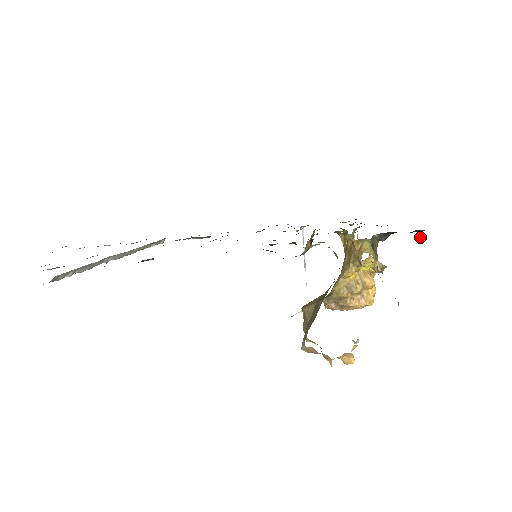
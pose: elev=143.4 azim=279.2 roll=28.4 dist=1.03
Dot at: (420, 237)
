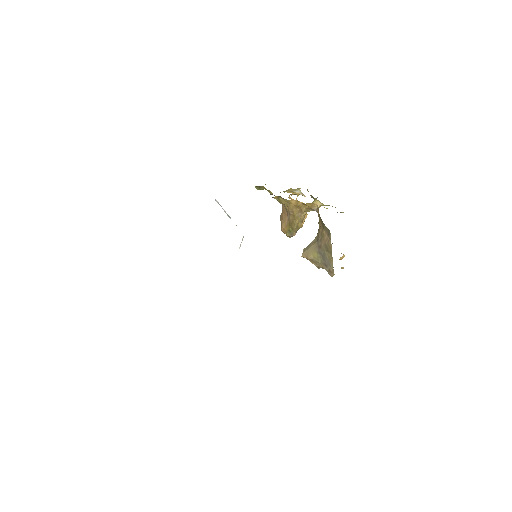
Dot at: occluded
